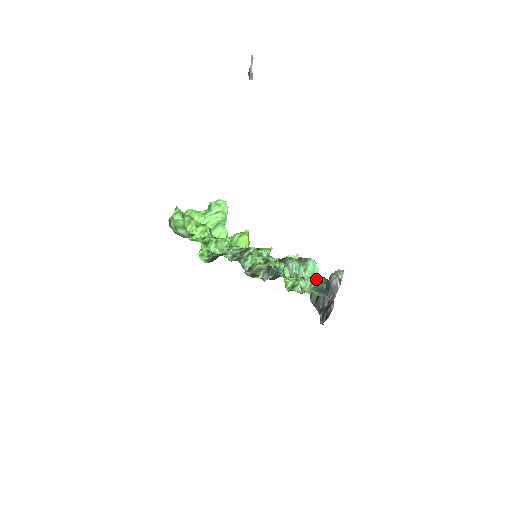
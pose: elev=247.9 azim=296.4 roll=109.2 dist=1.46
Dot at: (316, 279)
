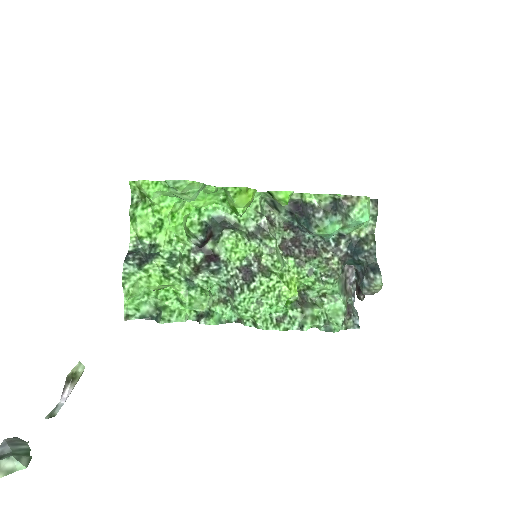
Dot at: occluded
